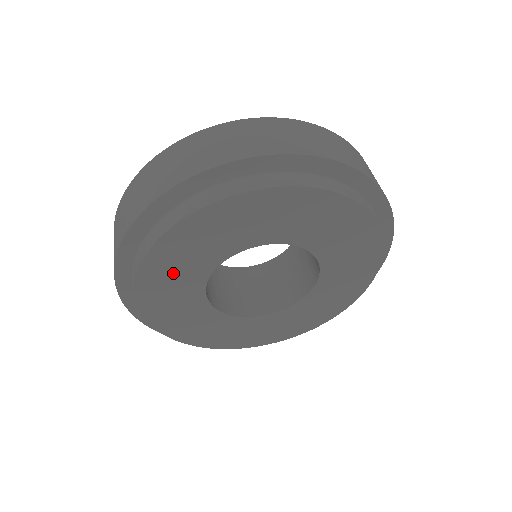
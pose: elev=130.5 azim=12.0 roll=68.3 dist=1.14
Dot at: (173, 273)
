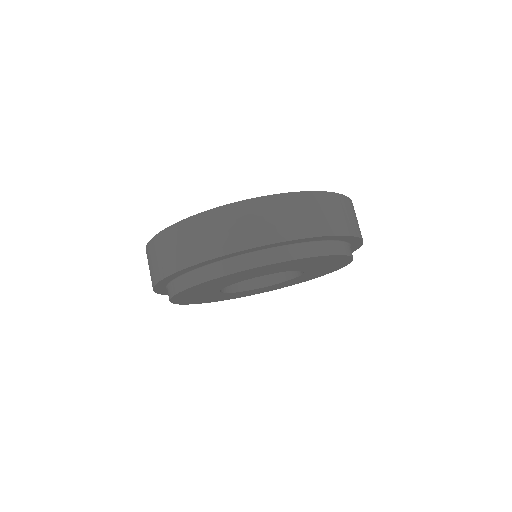
Dot at: (196, 298)
